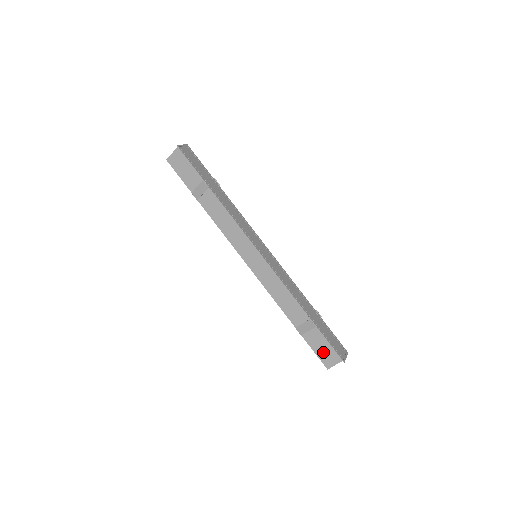
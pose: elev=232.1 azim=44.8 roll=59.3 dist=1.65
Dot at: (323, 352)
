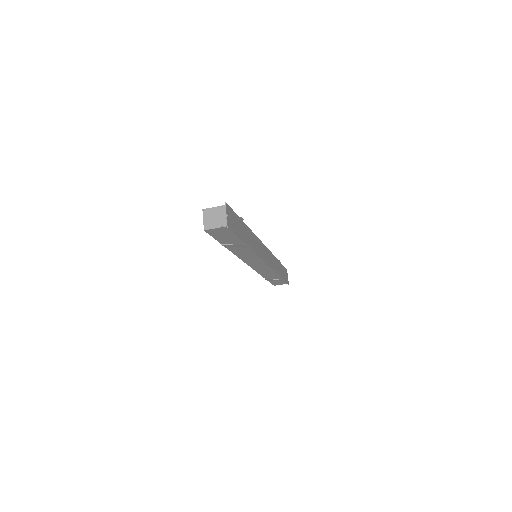
Dot at: (277, 283)
